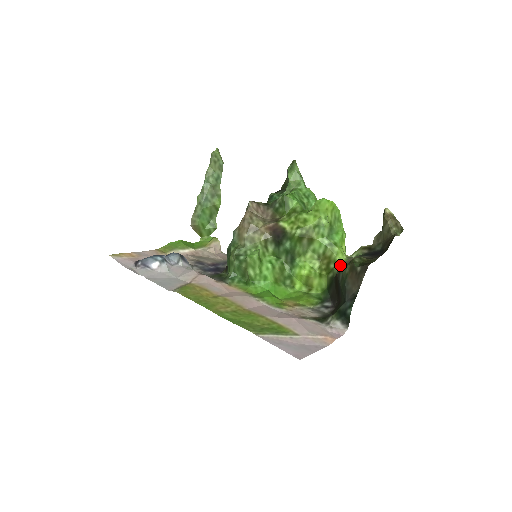
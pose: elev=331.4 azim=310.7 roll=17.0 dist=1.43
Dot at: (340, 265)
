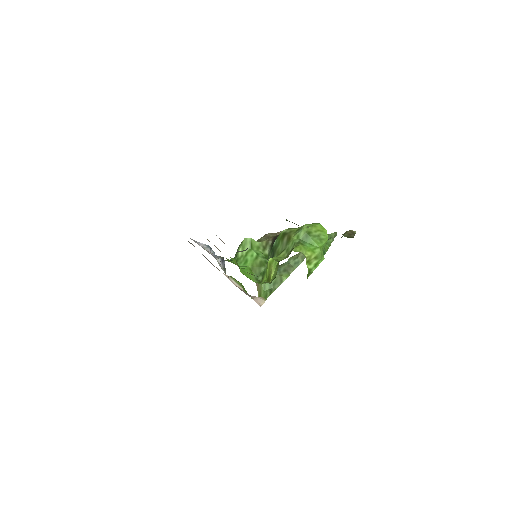
Dot at: occluded
